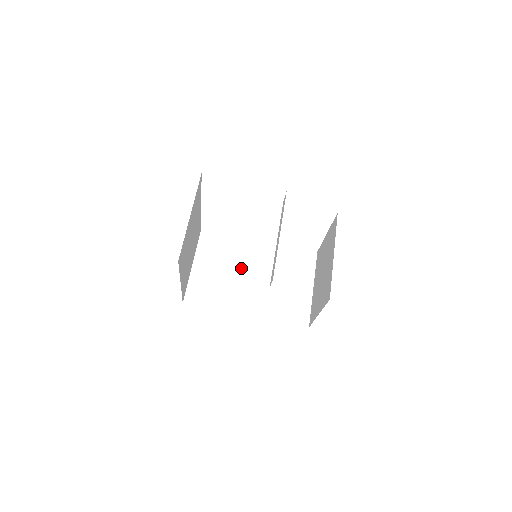
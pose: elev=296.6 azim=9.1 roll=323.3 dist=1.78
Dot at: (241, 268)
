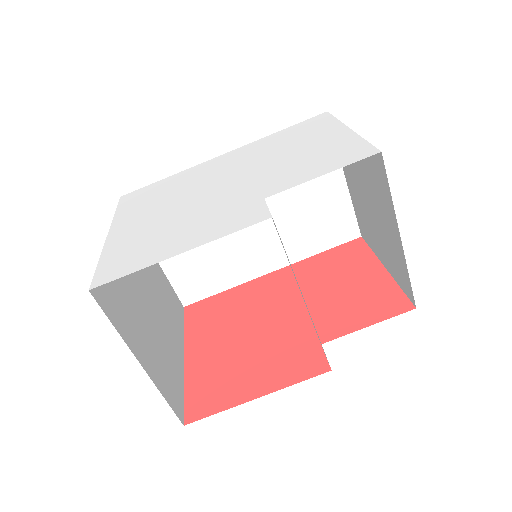
Dot at: occluded
